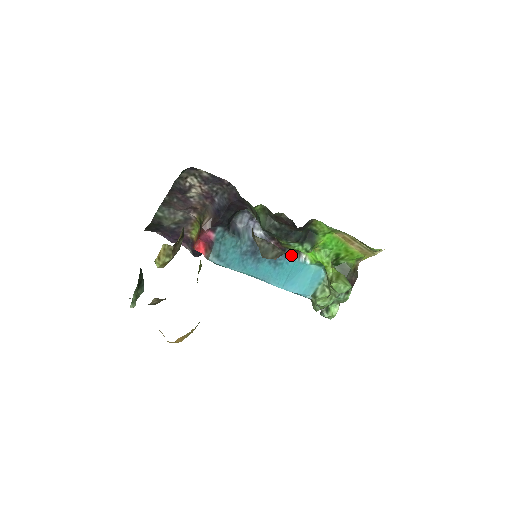
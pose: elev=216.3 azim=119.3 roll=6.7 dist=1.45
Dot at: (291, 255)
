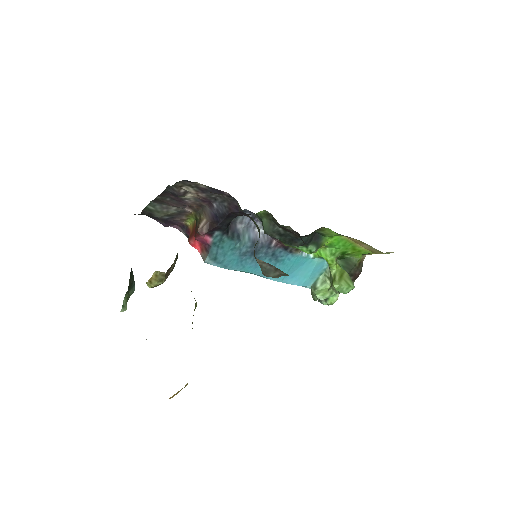
Dot at: (294, 252)
